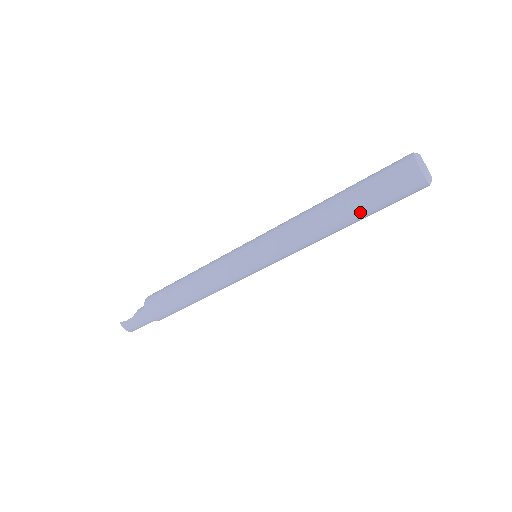
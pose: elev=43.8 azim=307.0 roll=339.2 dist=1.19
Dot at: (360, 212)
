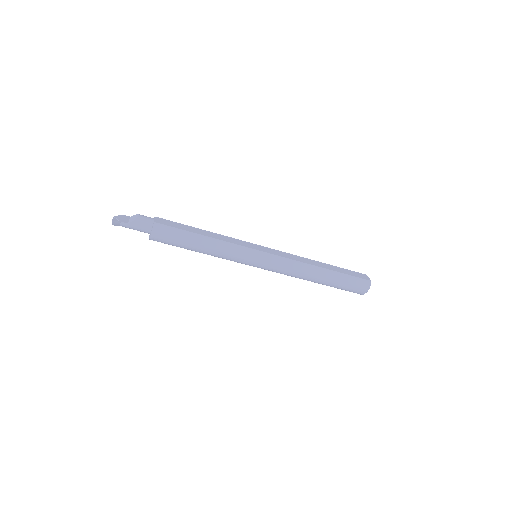
Dot at: (327, 285)
